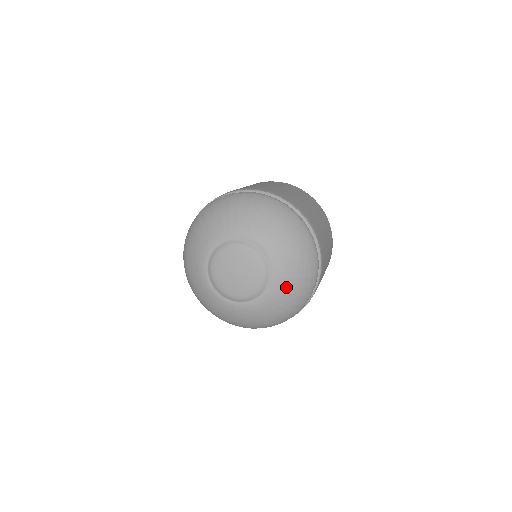
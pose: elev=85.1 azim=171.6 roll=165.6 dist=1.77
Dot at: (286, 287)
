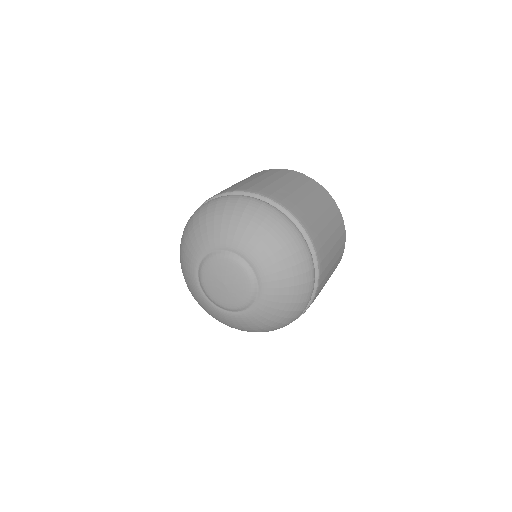
Dot at: (269, 259)
